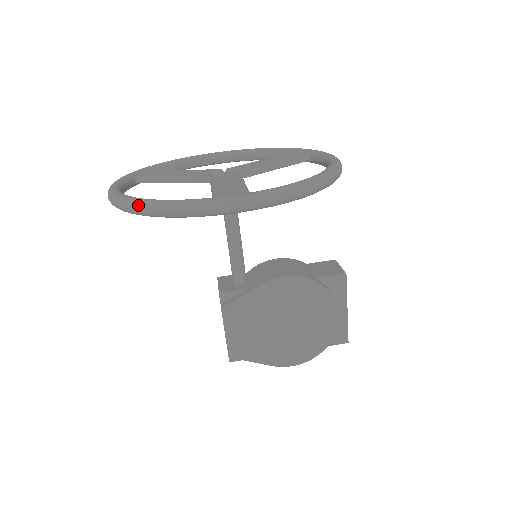
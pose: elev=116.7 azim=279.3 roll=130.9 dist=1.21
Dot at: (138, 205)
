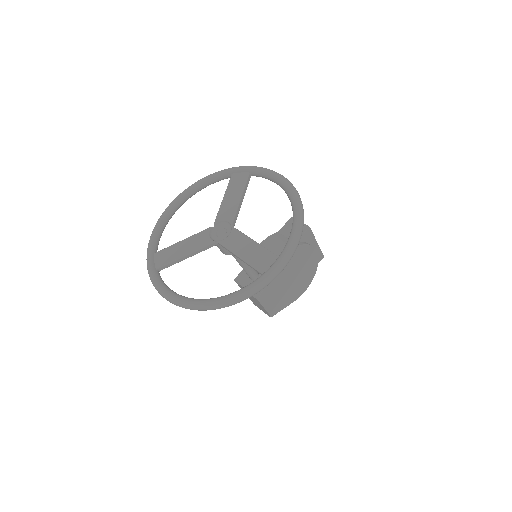
Dot at: (219, 306)
